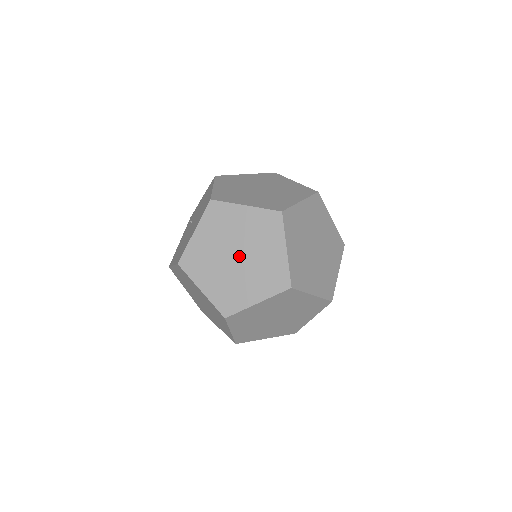
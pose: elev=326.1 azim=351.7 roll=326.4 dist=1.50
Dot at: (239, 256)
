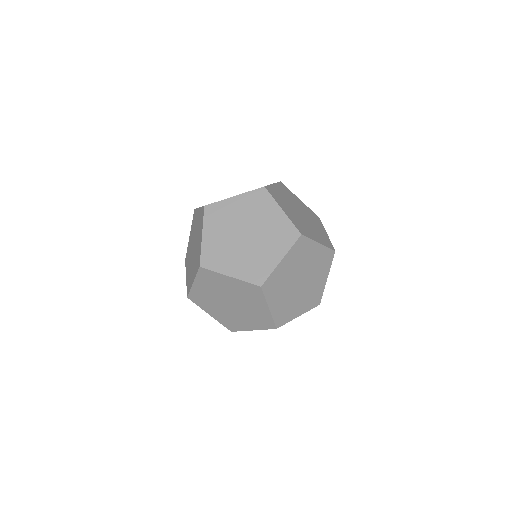
Dot at: (194, 246)
